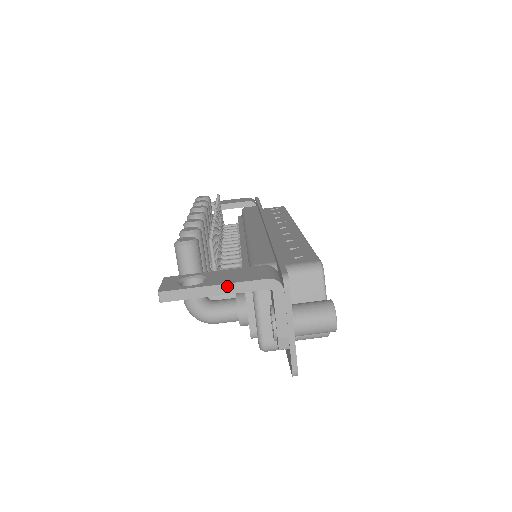
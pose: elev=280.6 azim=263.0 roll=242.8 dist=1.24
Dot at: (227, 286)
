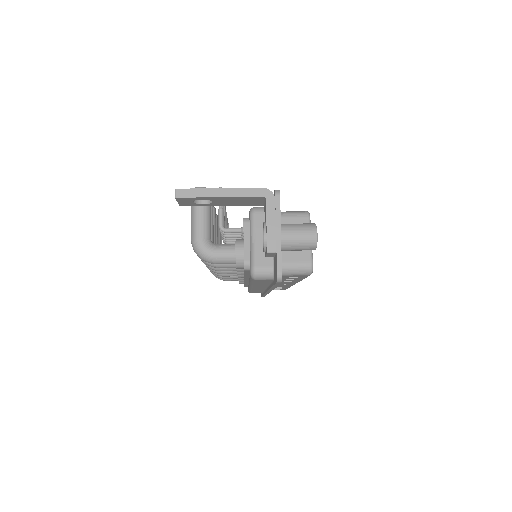
Dot at: (230, 190)
